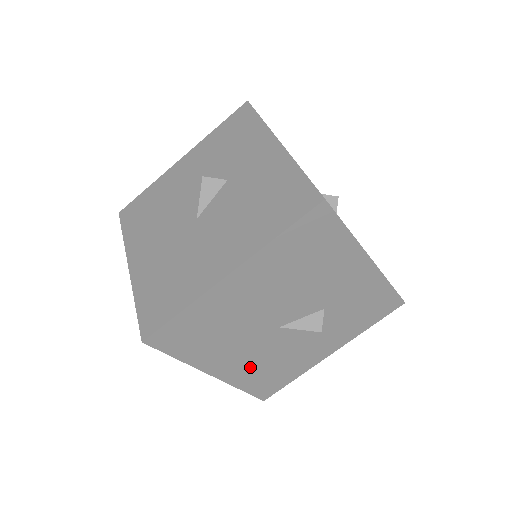
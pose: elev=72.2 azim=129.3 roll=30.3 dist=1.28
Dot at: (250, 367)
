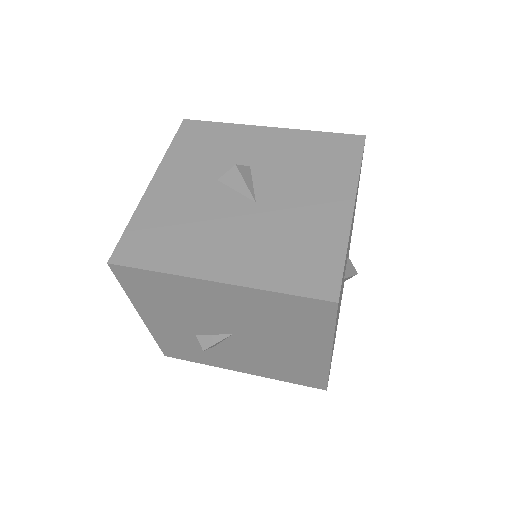
Dot at: occluded
